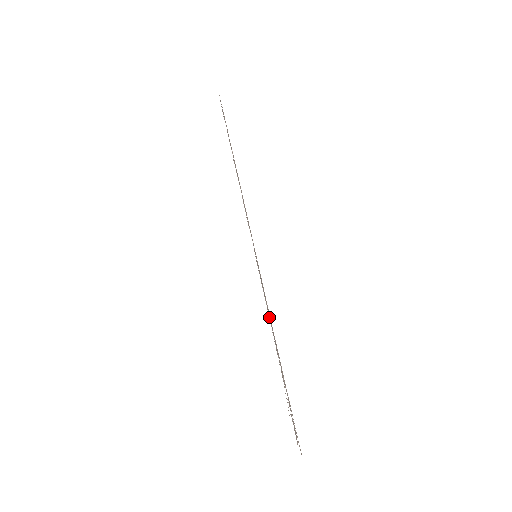
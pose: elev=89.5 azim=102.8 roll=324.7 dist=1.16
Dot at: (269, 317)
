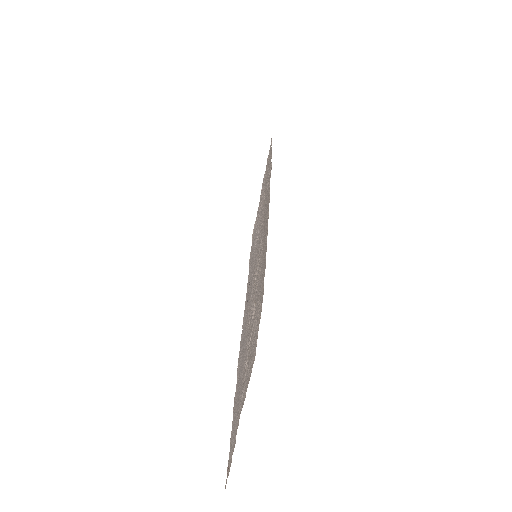
Dot at: (264, 253)
